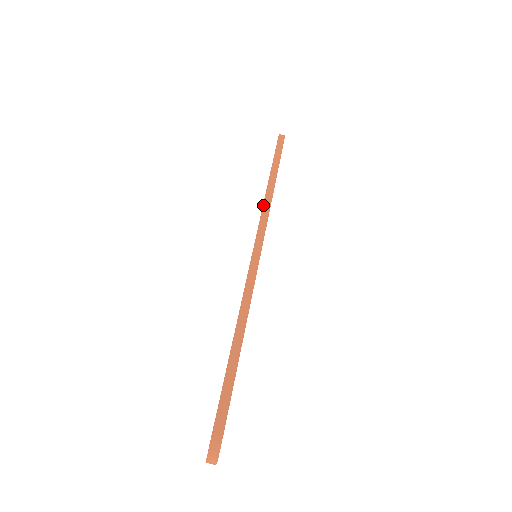
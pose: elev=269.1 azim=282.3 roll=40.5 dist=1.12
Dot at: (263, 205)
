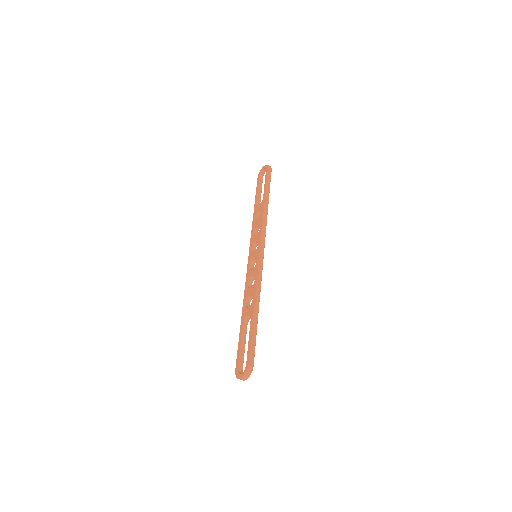
Dot at: (263, 222)
